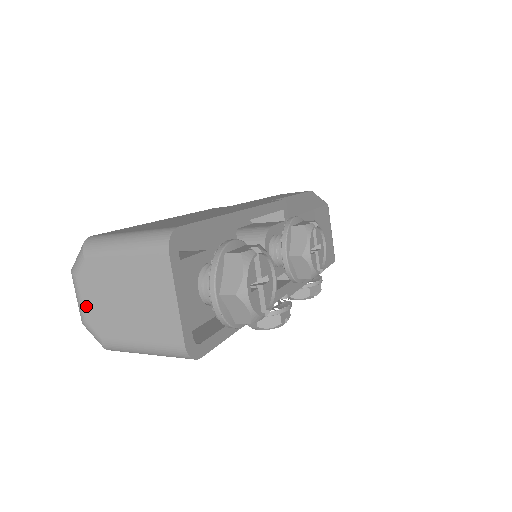
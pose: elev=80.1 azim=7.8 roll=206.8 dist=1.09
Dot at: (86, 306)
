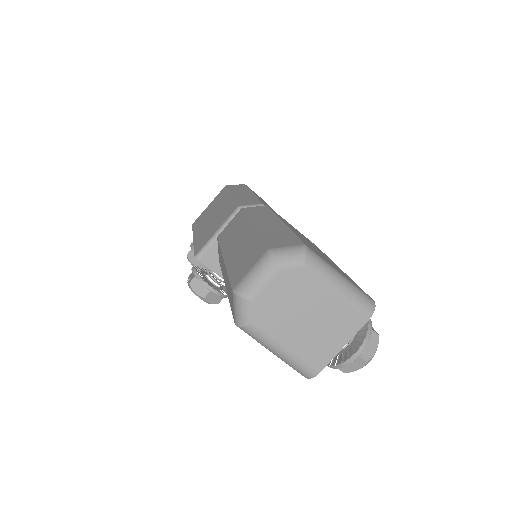
Dot at: (266, 293)
